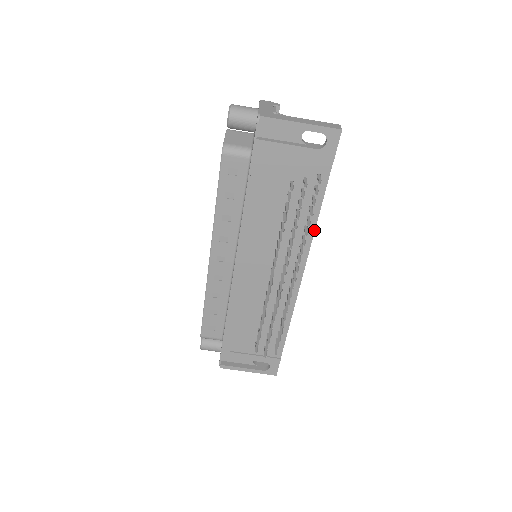
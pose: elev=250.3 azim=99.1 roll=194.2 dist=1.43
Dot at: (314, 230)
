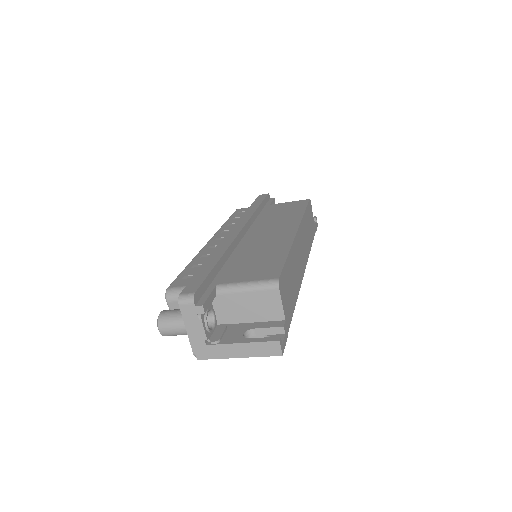
Dot at: (298, 293)
